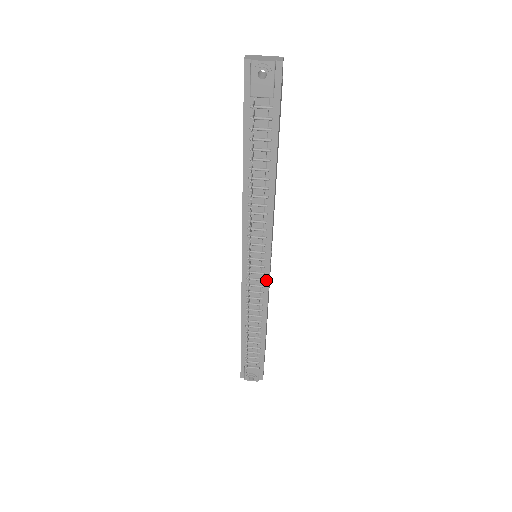
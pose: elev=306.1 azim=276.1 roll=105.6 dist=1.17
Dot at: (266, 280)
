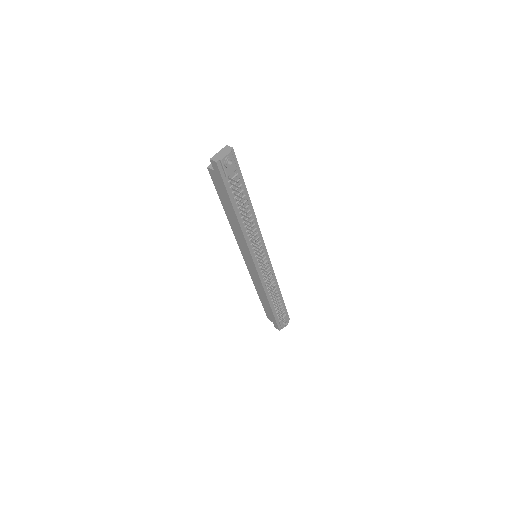
Dot at: (269, 263)
